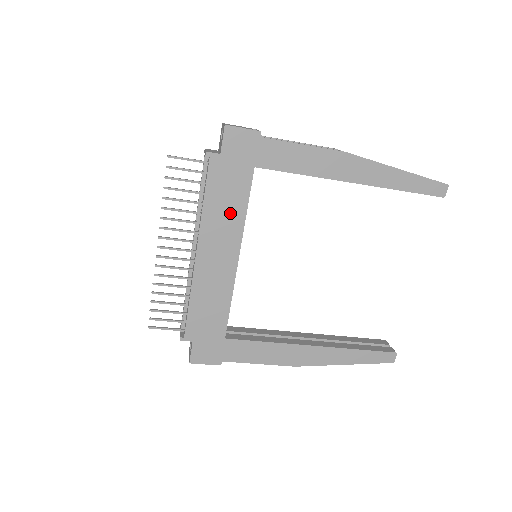
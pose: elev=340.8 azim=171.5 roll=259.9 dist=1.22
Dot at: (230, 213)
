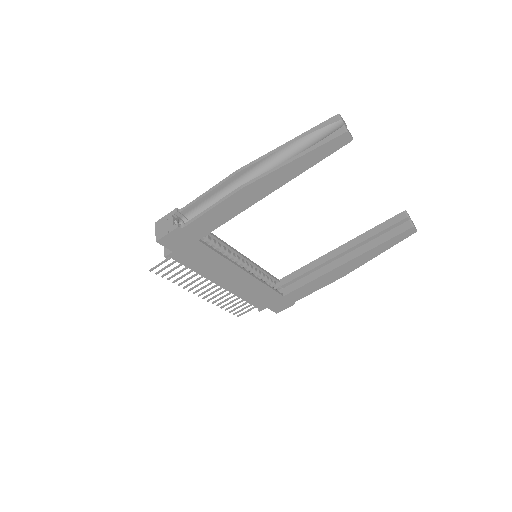
Dot at: (214, 263)
